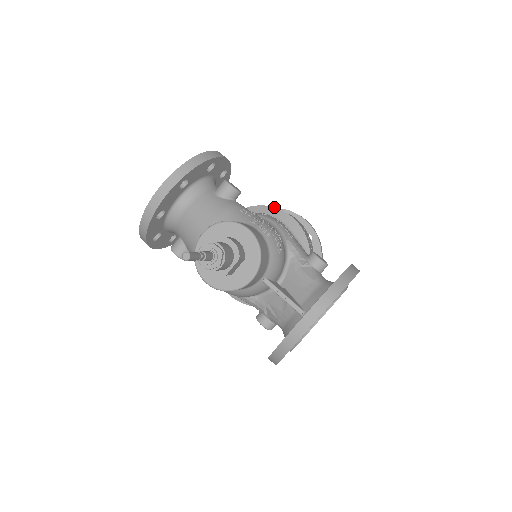
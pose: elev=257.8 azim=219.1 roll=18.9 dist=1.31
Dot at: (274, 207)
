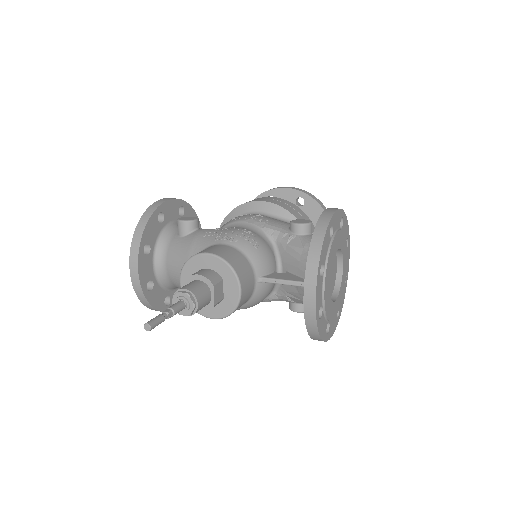
Dot at: (242, 204)
